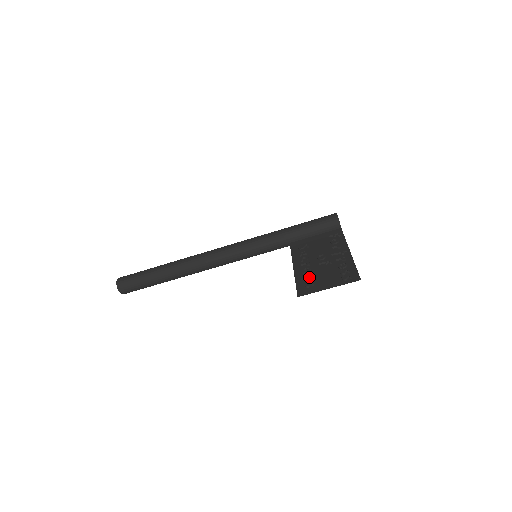
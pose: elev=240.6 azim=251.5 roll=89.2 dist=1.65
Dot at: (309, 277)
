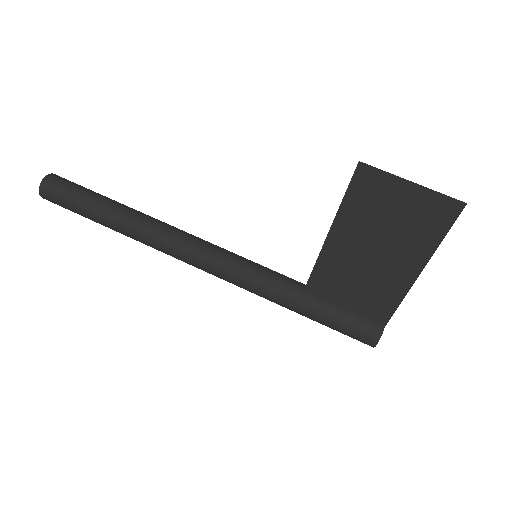
Dot at: (367, 206)
